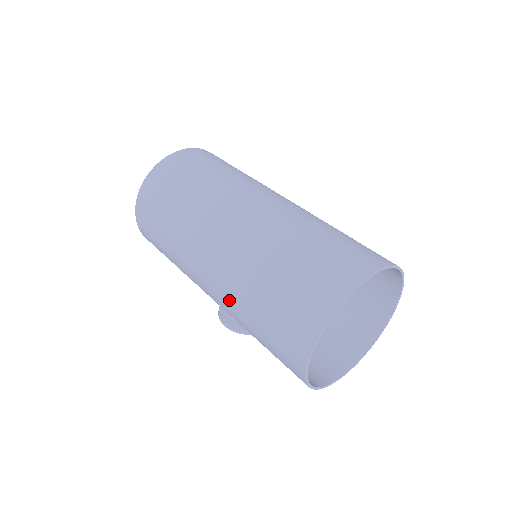
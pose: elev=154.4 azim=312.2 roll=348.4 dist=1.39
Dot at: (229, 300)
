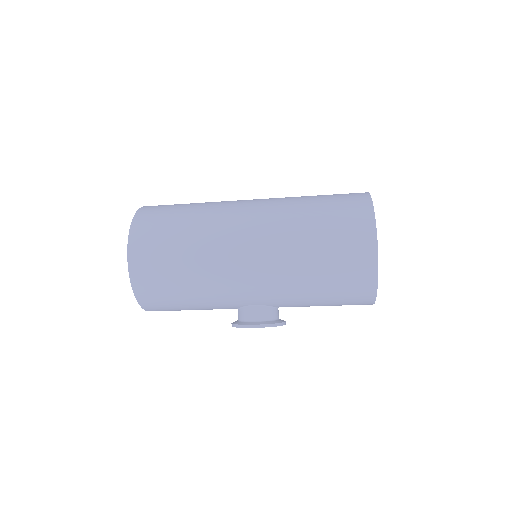
Dot at: (282, 255)
